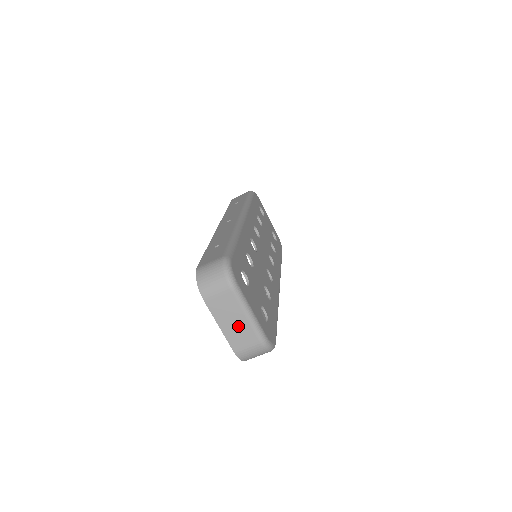
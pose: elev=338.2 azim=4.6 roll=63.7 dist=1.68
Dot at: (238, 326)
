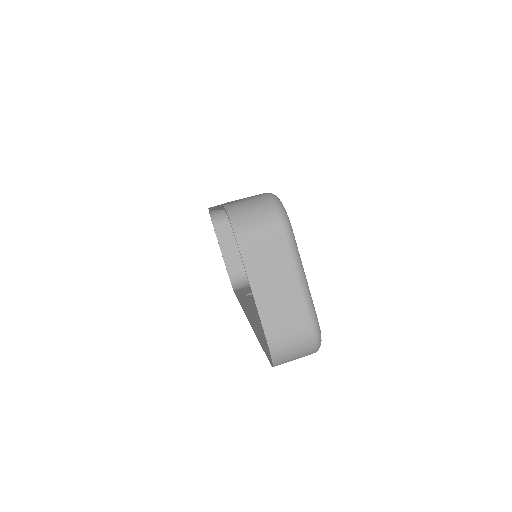
Dot at: (283, 296)
